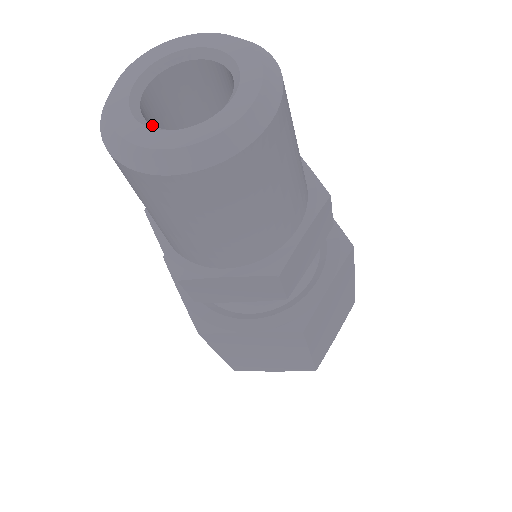
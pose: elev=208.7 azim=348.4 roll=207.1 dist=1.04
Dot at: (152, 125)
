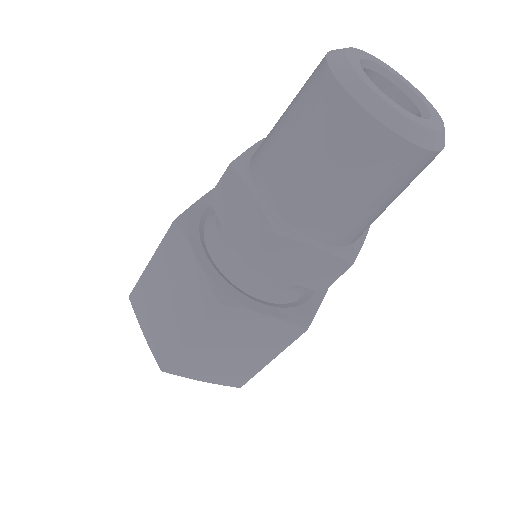
Dot at: occluded
